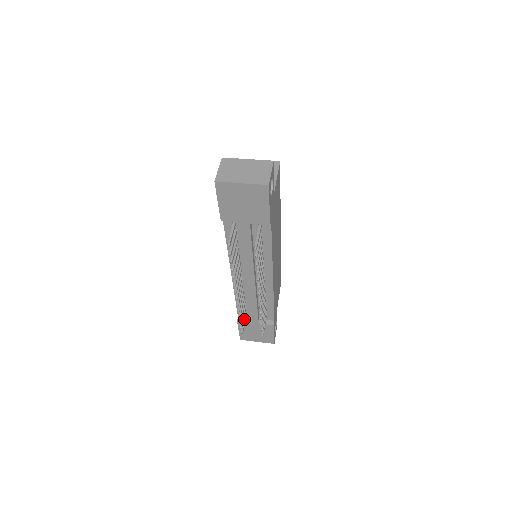
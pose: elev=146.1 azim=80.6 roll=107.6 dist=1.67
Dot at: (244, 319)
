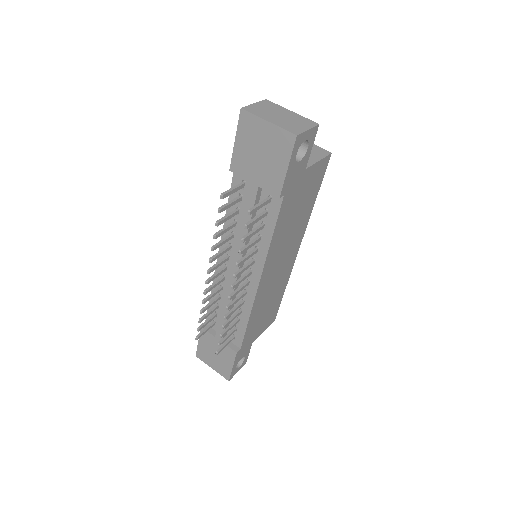
Dot at: (208, 326)
